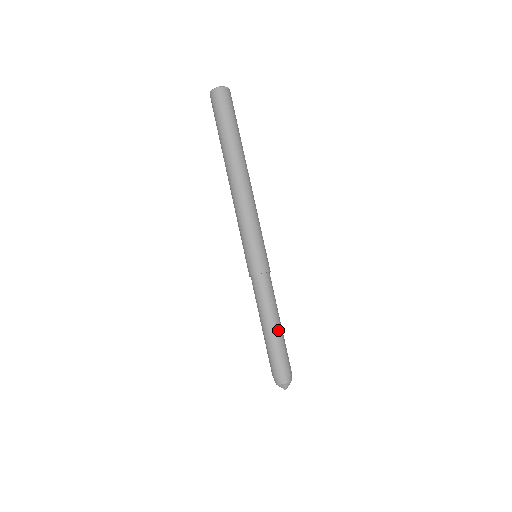
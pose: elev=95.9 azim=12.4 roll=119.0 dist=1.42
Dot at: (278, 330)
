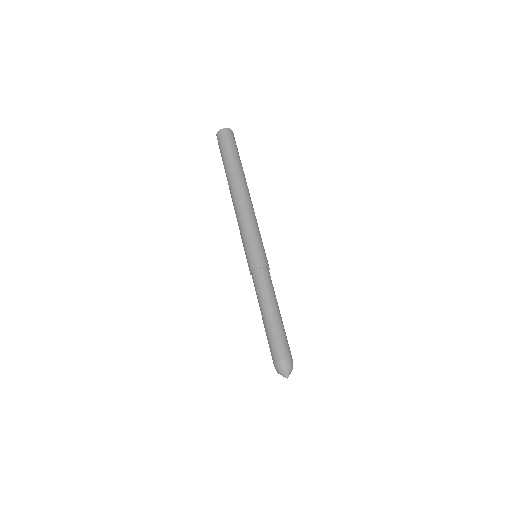
Dot at: (269, 319)
